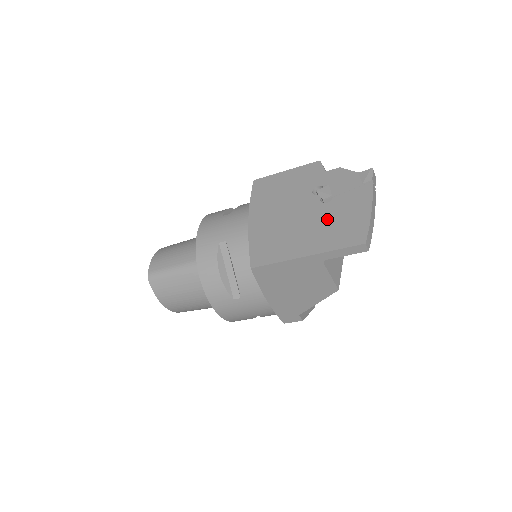
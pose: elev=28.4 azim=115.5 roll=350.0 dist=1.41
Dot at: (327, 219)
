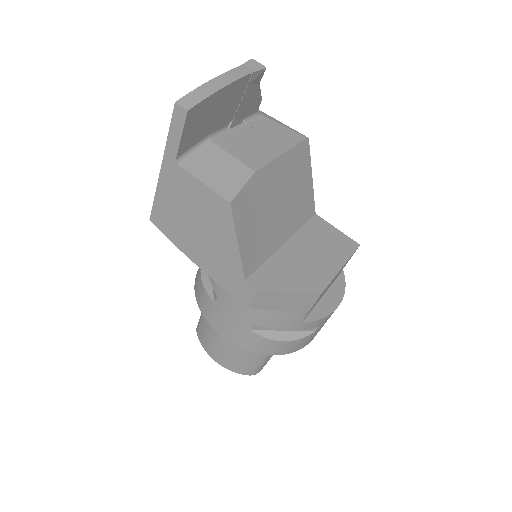
Dot at: occluded
